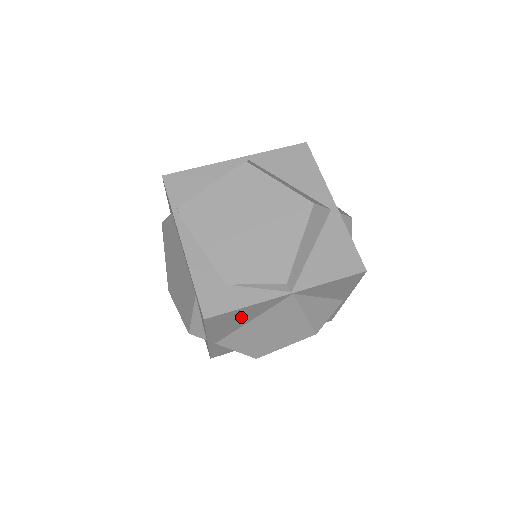
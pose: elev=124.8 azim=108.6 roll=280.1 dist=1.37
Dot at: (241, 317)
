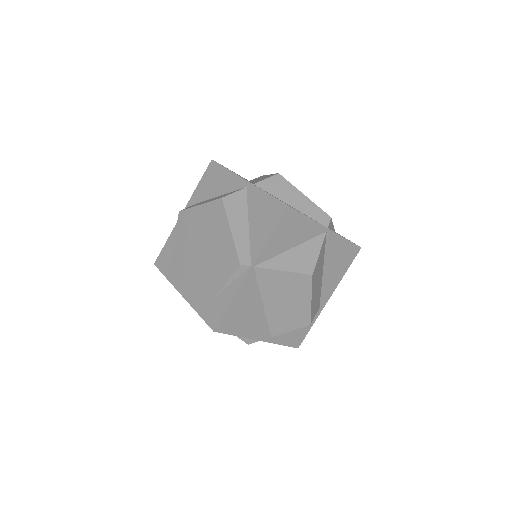
Dot at: (246, 309)
